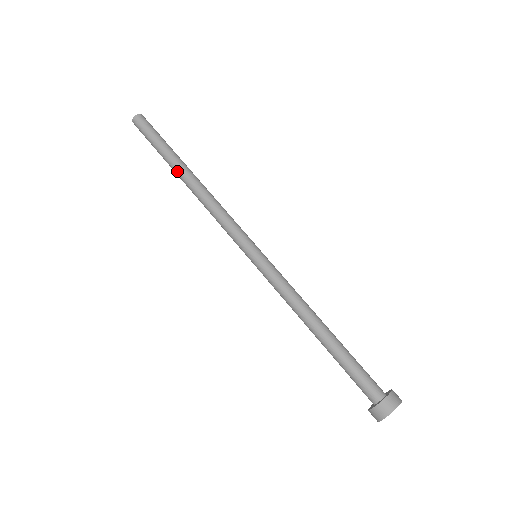
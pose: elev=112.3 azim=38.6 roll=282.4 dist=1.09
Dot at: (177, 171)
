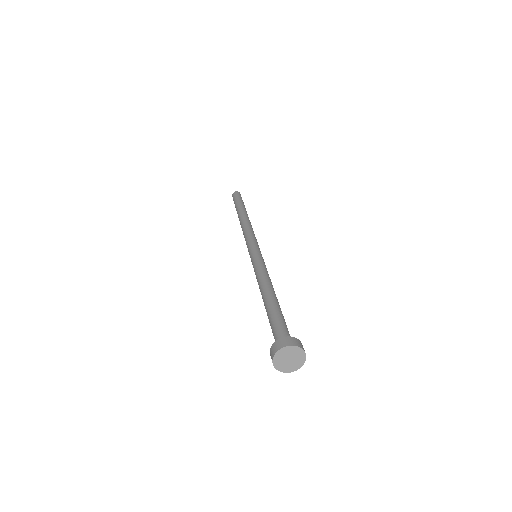
Dot at: (240, 212)
